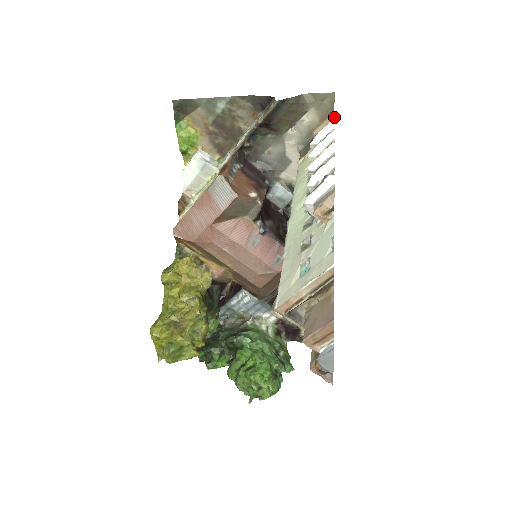
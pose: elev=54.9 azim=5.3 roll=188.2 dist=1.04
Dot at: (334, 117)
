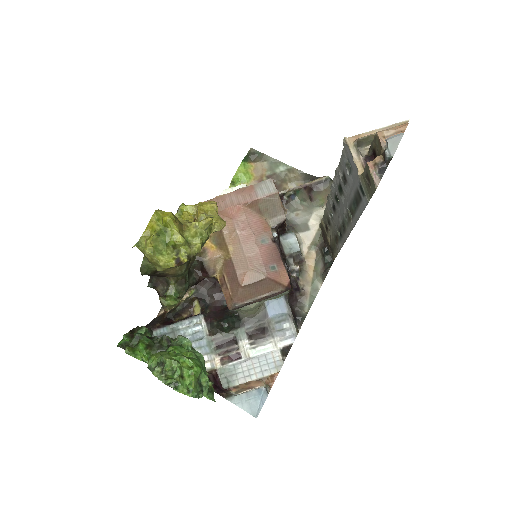
Dot at: occluded
